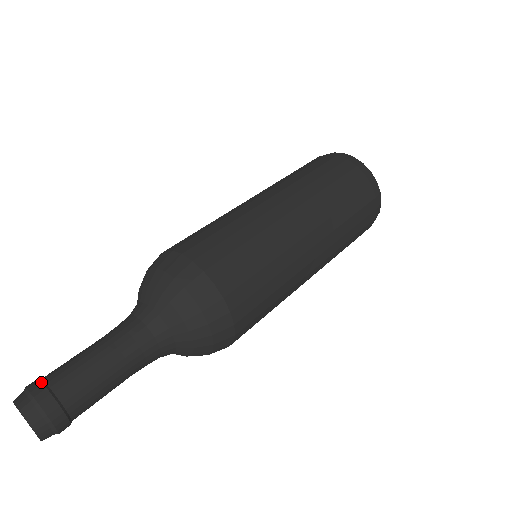
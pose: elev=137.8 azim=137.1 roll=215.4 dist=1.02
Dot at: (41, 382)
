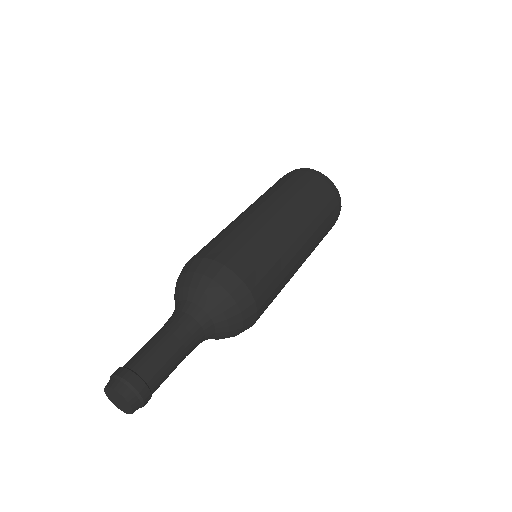
Dot at: (141, 379)
